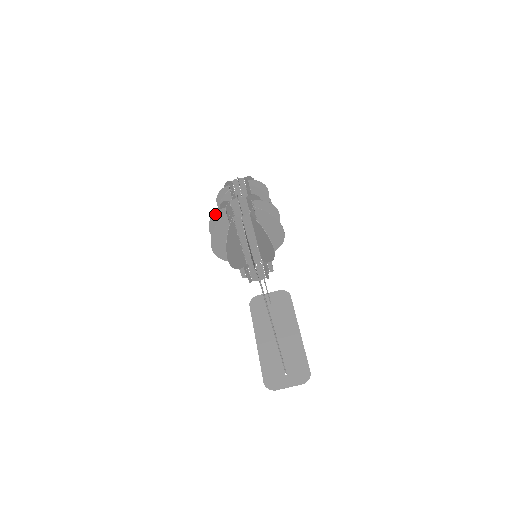
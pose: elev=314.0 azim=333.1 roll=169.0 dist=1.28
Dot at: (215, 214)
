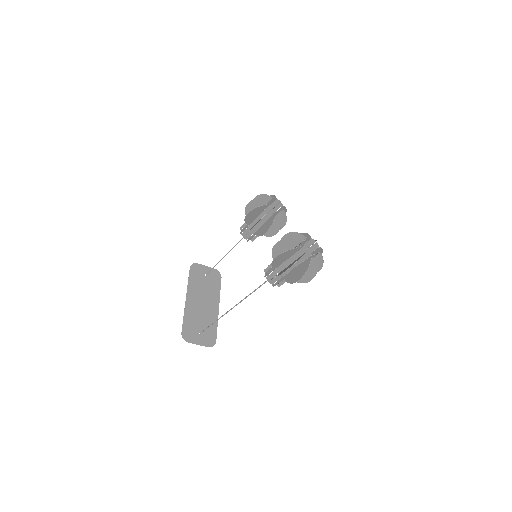
Dot at: (293, 239)
